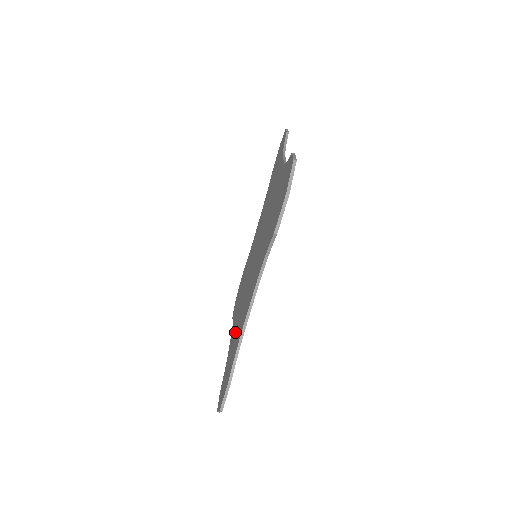
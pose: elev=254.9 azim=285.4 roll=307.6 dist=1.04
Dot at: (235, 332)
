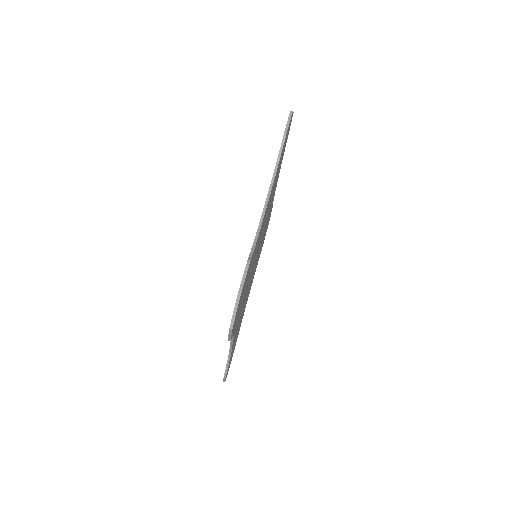
Dot at: occluded
